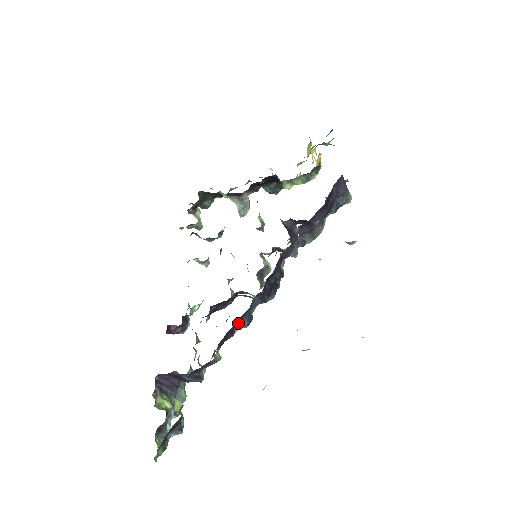
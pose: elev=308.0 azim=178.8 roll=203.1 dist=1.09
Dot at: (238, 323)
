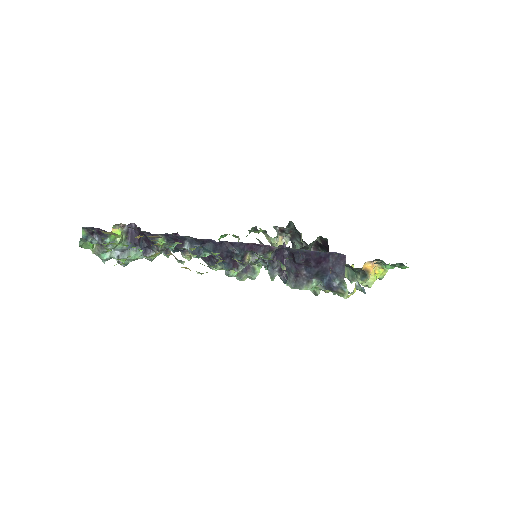
Dot at: (189, 244)
